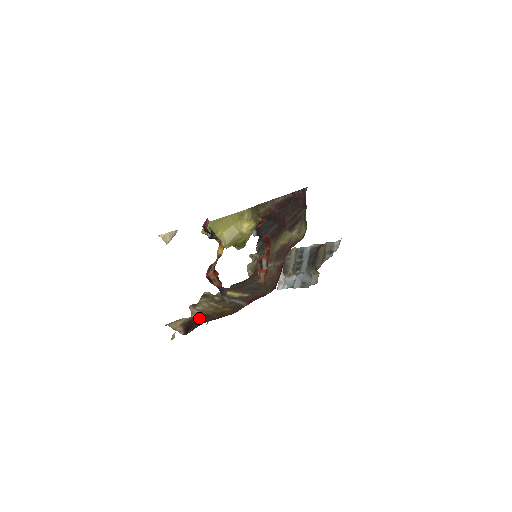
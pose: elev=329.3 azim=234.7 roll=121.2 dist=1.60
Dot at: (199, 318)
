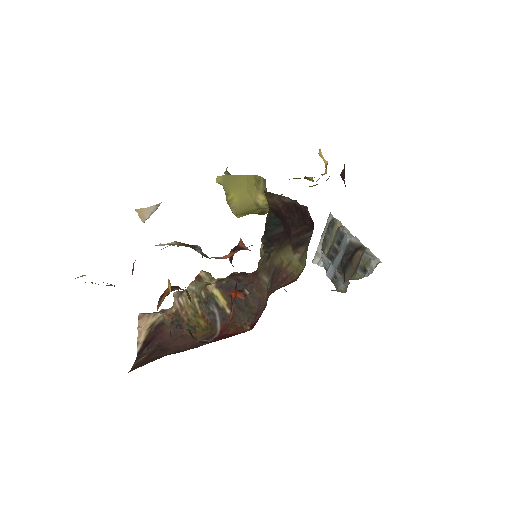
Dot at: (170, 324)
